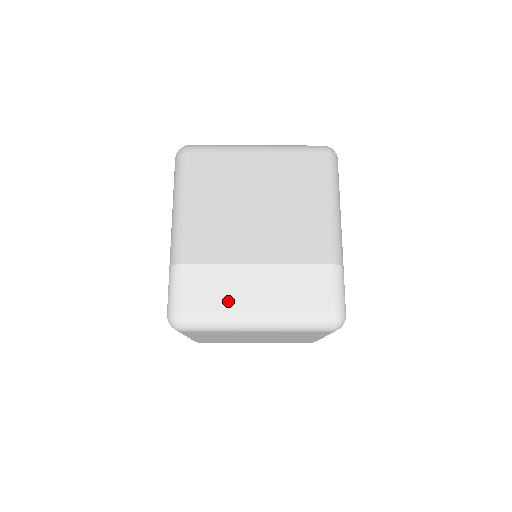
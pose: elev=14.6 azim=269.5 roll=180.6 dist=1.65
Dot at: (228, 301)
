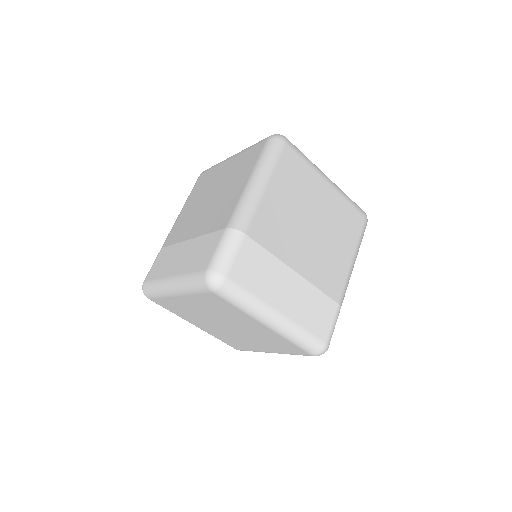
Dot at: (265, 289)
